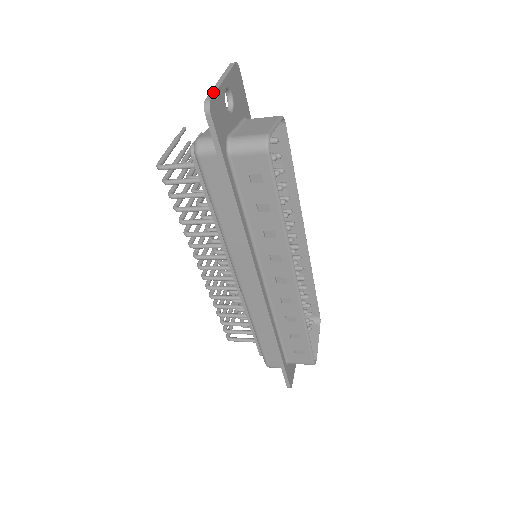
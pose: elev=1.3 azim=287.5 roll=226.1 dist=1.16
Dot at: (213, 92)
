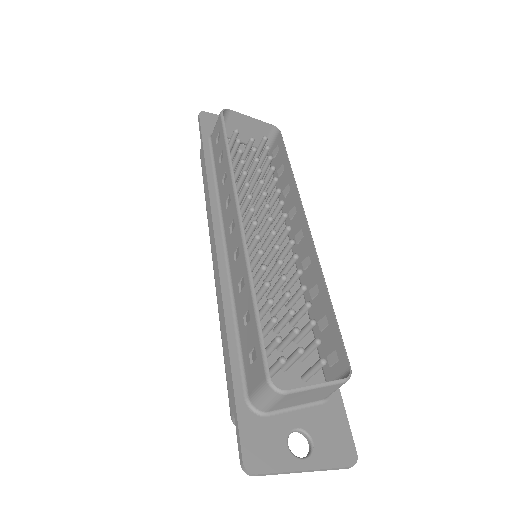
Dot at: (214, 115)
